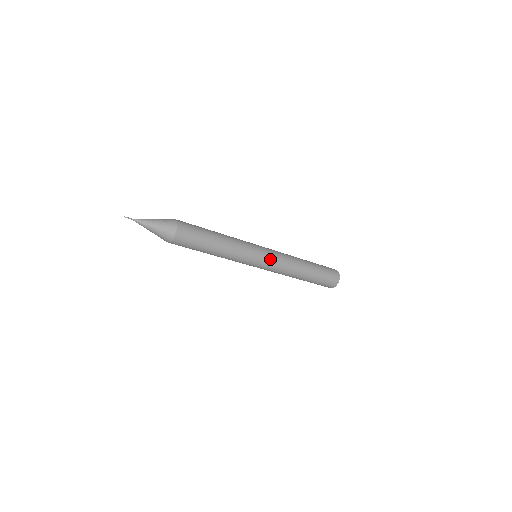
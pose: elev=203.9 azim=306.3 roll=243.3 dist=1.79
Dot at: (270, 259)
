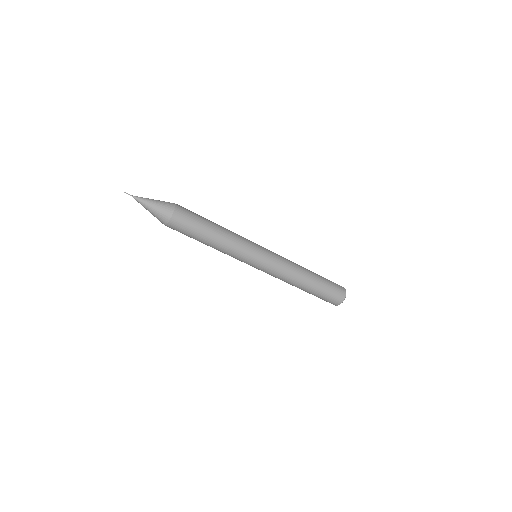
Dot at: (270, 258)
